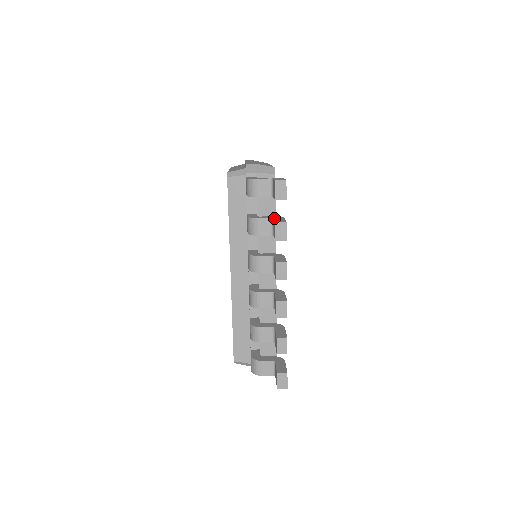
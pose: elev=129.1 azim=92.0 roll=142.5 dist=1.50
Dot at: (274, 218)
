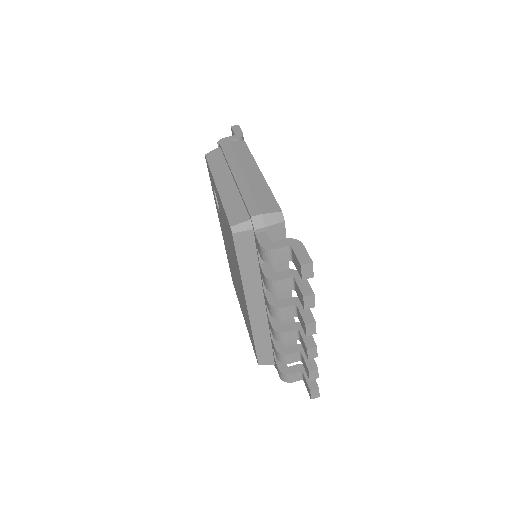
Dot at: (296, 279)
